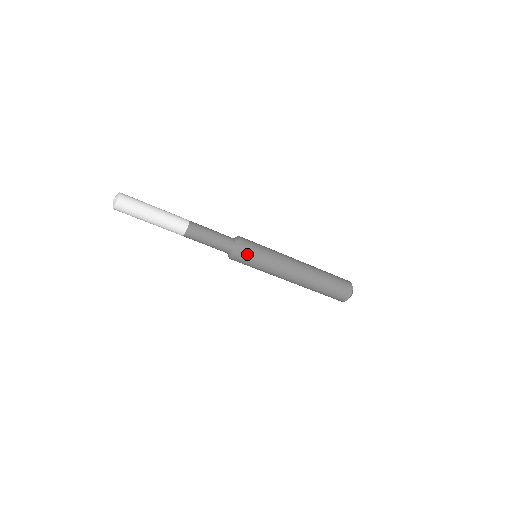
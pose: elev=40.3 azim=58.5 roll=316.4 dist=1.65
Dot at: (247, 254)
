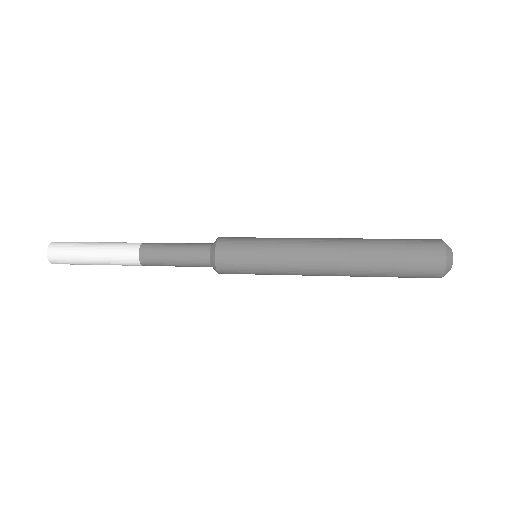
Dot at: occluded
